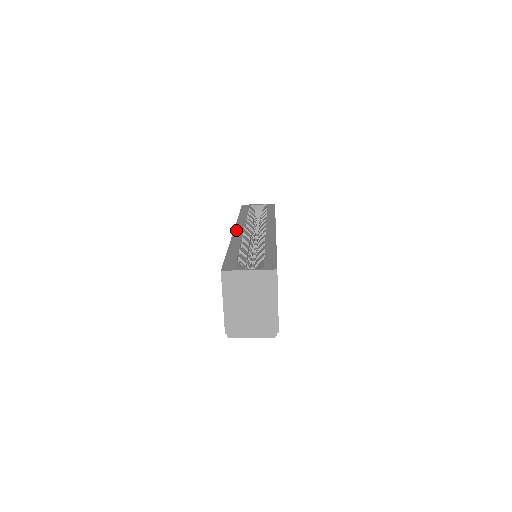
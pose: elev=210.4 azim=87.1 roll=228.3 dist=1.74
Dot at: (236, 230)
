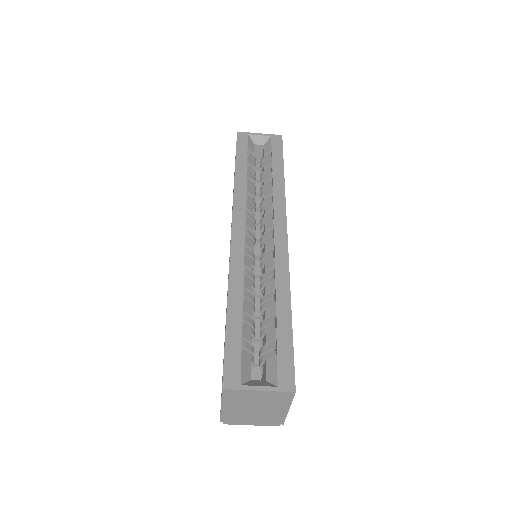
Dot at: (234, 235)
